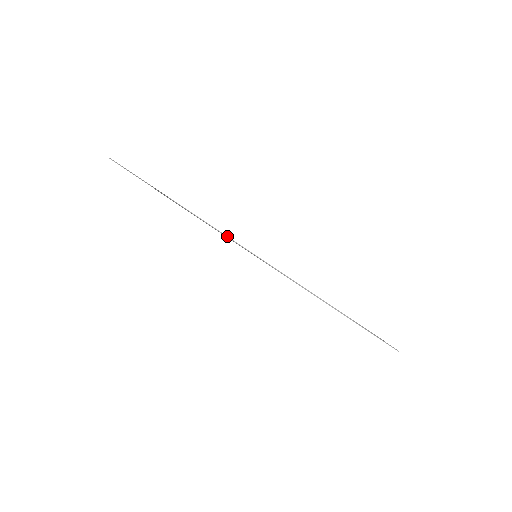
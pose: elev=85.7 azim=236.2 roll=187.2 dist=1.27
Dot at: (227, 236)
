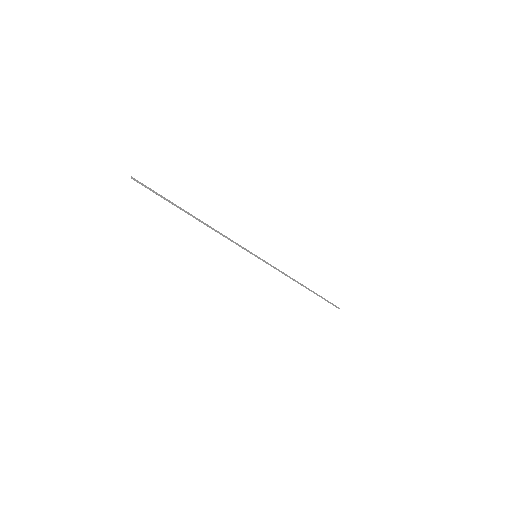
Dot at: (235, 243)
